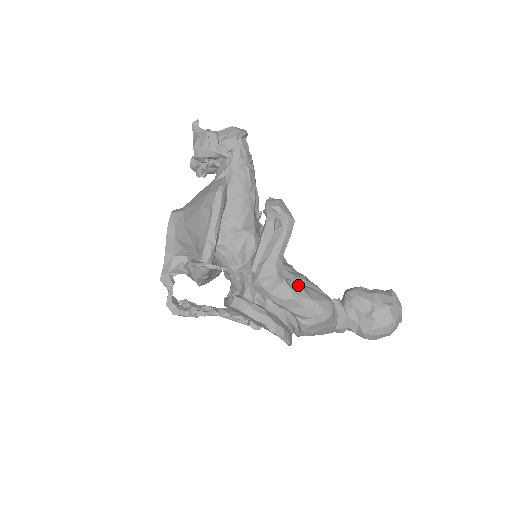
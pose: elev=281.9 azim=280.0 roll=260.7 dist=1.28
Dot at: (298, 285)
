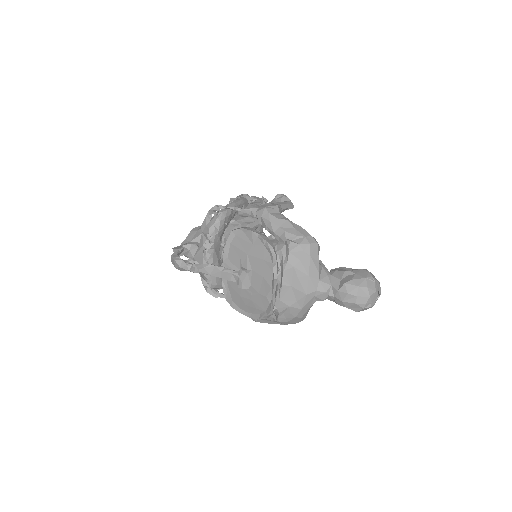
Dot at: occluded
